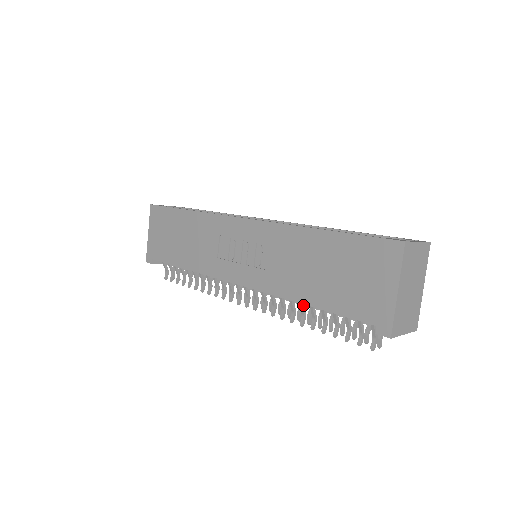
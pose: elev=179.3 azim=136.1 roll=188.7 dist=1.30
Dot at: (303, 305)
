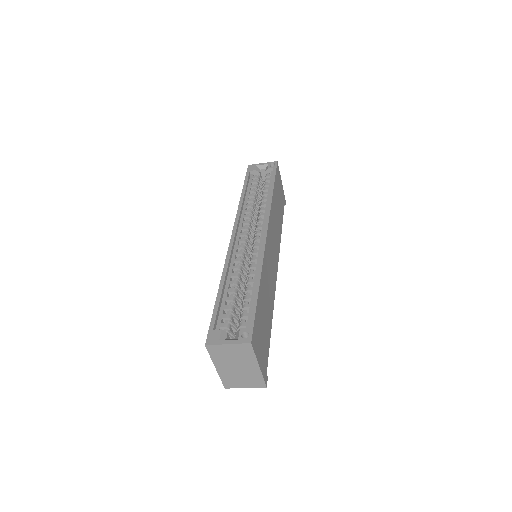
Dot at: occluded
